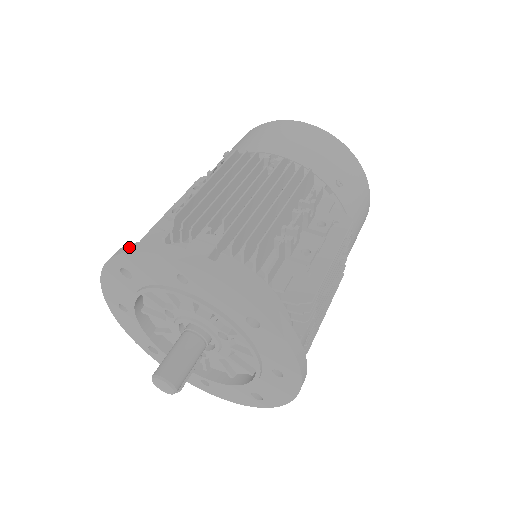
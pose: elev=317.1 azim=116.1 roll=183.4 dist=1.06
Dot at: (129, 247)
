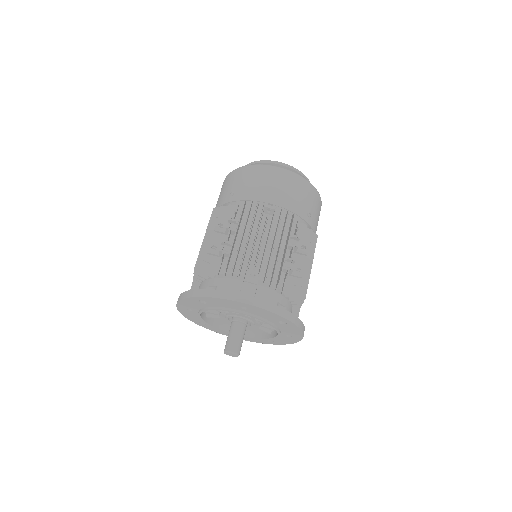
Dot at: (209, 293)
